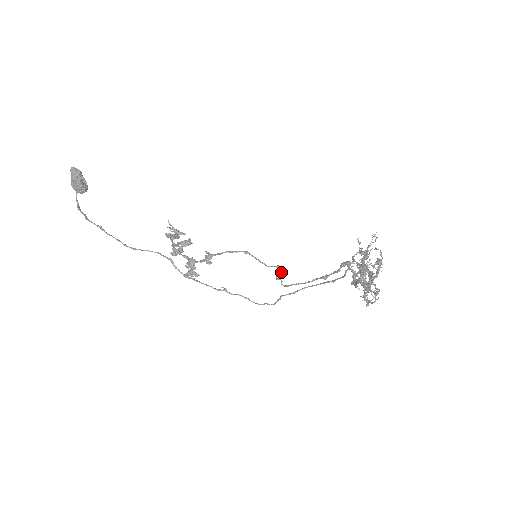
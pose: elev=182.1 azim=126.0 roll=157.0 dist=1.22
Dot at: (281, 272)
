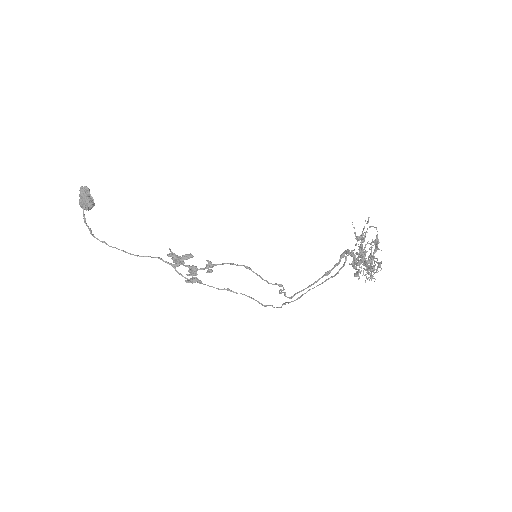
Dot at: (284, 289)
